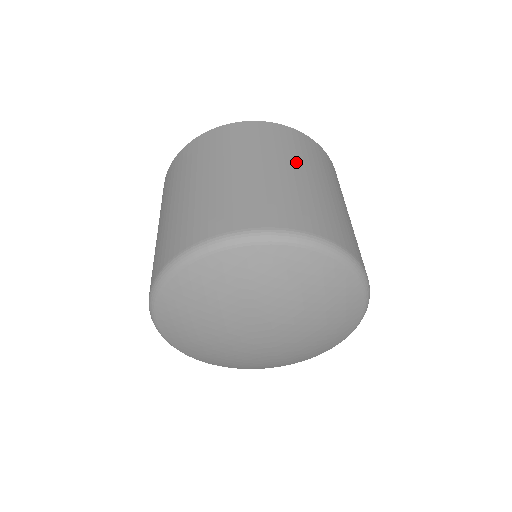
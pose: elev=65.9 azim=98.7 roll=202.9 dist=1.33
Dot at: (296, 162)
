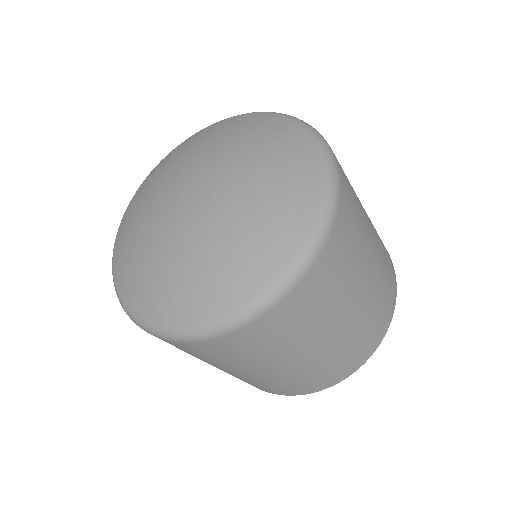
Dot at: occluded
